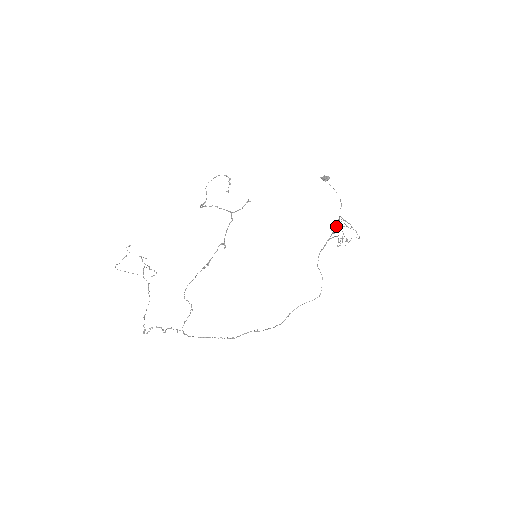
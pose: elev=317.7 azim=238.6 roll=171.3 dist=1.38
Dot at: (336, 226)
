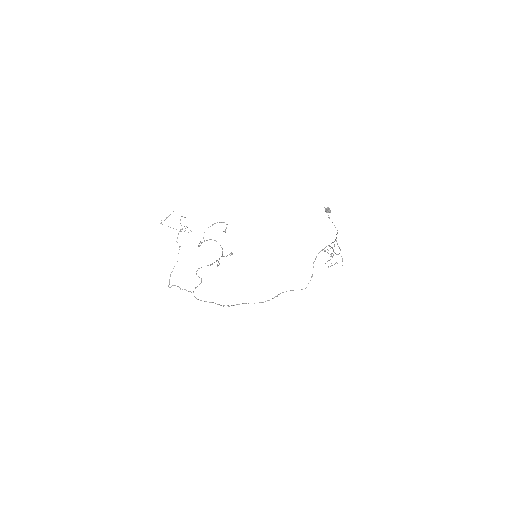
Dot at: (333, 242)
